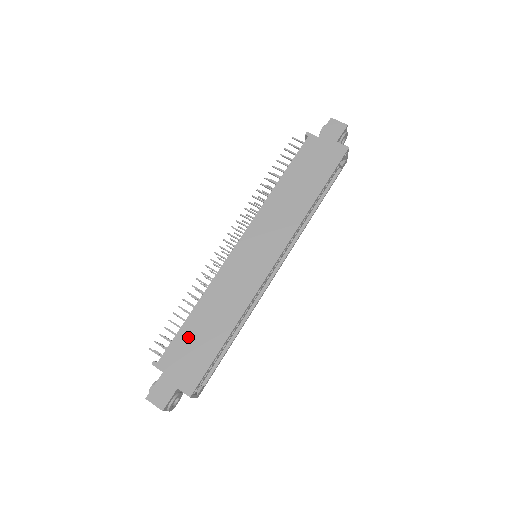
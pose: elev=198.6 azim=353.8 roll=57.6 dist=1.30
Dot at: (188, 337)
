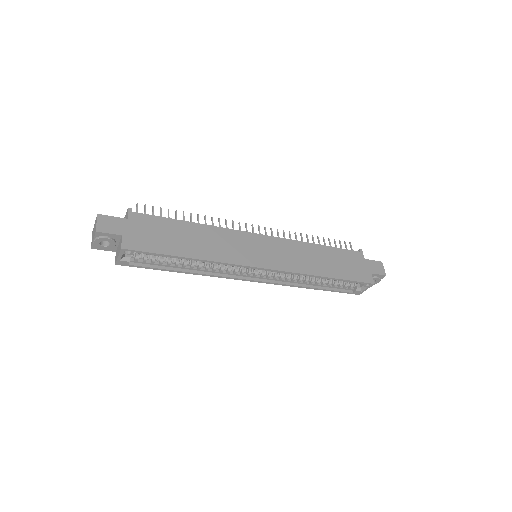
Dot at: (168, 227)
